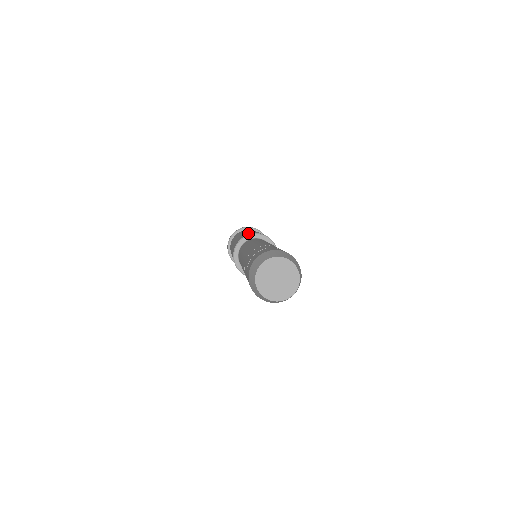
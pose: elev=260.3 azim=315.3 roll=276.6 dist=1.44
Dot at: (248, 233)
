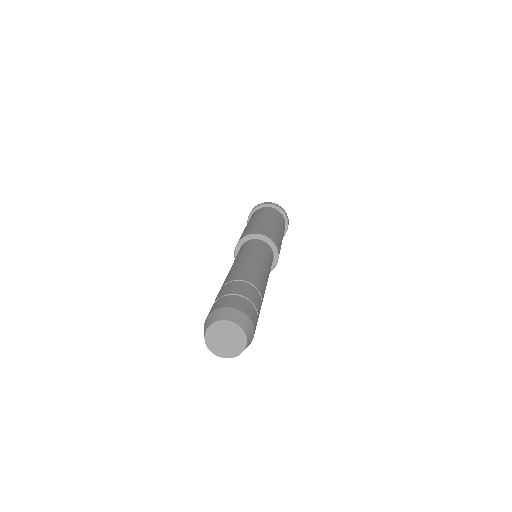
Dot at: (245, 232)
